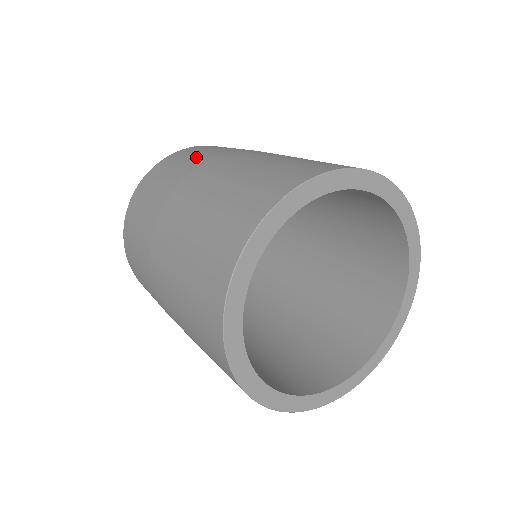
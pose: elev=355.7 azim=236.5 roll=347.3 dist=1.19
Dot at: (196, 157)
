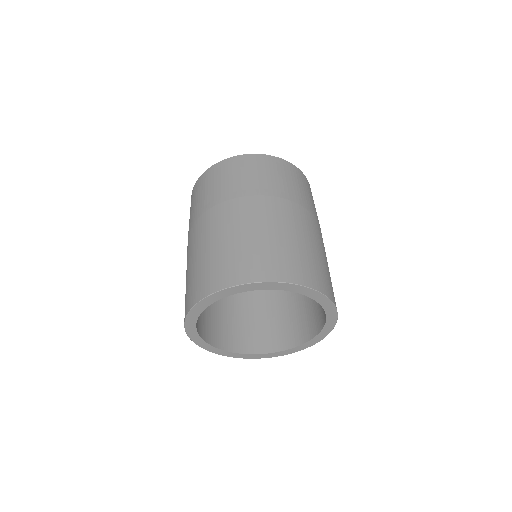
Dot at: (231, 184)
